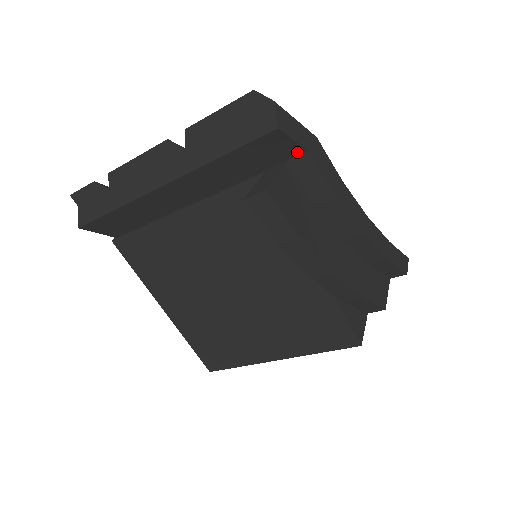
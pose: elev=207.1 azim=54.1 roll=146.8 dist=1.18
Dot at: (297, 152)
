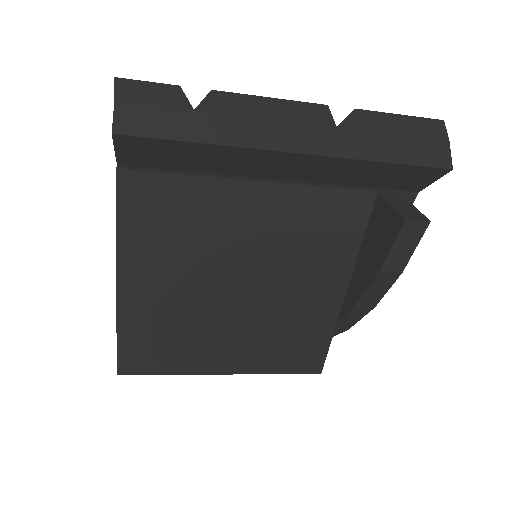
Dot at: (414, 189)
